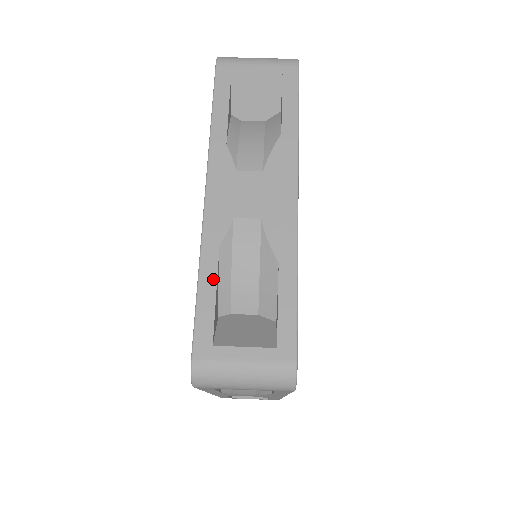
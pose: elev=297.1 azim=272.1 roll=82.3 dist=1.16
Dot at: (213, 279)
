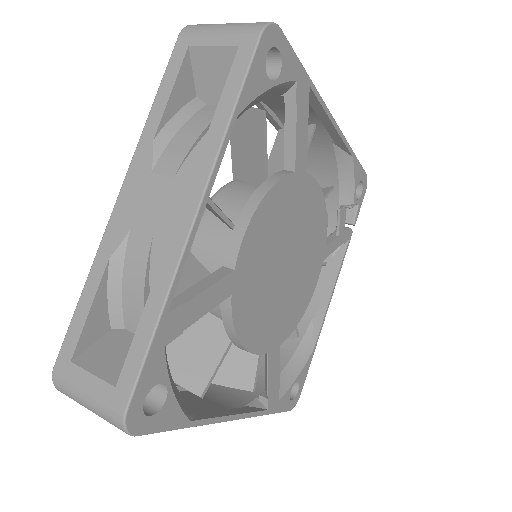
Dot at: (93, 292)
